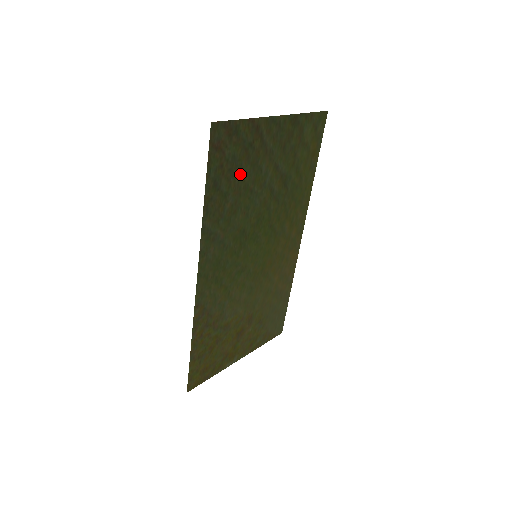
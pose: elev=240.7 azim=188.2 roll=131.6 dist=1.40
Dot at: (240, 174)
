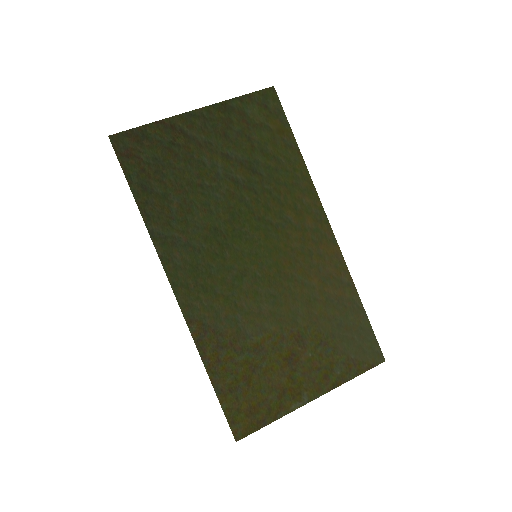
Dot at: (174, 173)
